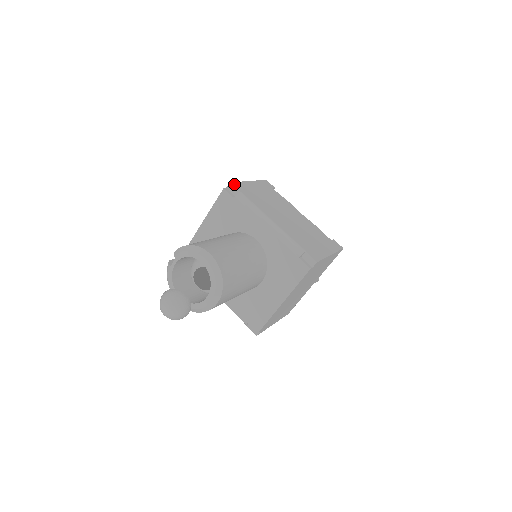
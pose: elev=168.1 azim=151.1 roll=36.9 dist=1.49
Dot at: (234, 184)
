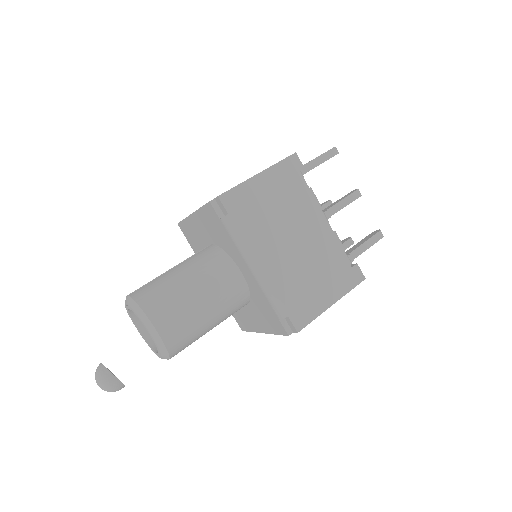
Dot at: (224, 197)
